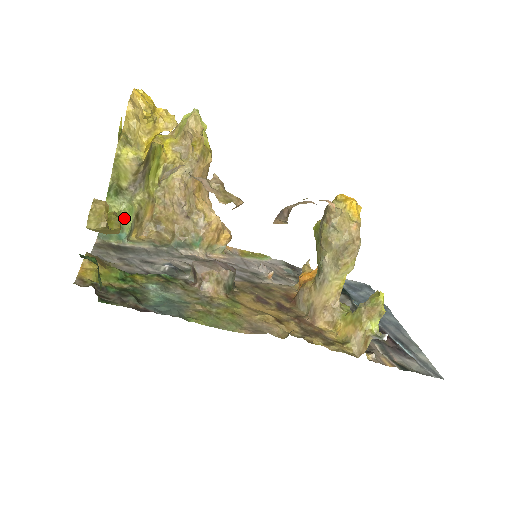
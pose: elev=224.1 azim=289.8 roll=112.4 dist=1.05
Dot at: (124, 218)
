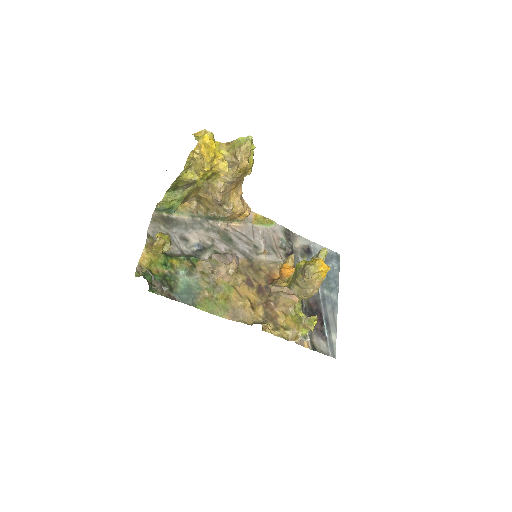
Dot at: (175, 202)
